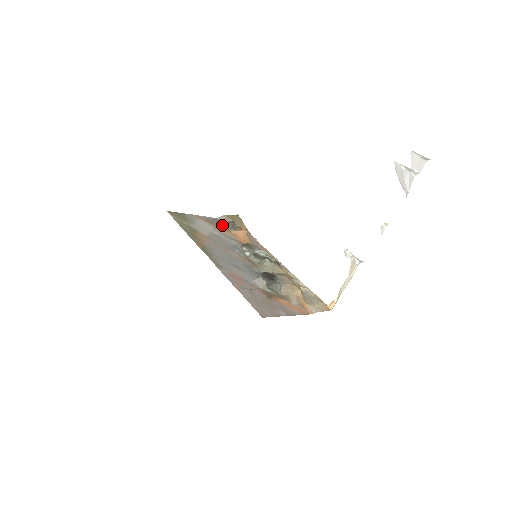
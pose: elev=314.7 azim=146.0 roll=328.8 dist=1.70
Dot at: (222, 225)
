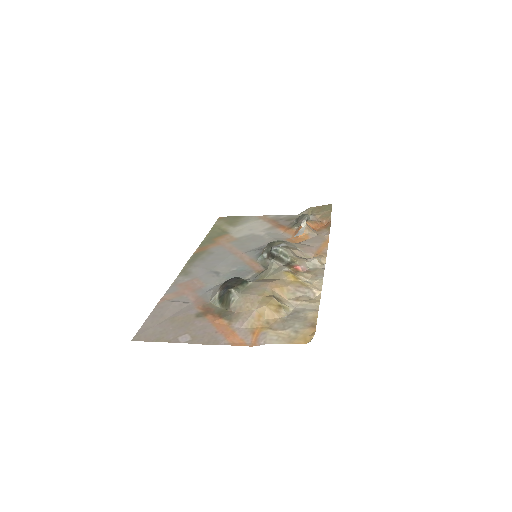
Dot at: (291, 222)
